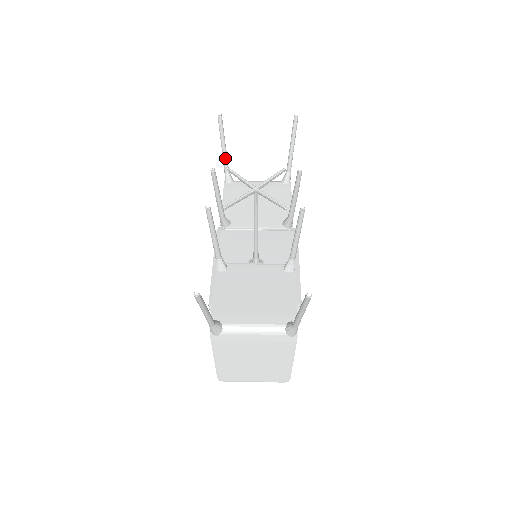
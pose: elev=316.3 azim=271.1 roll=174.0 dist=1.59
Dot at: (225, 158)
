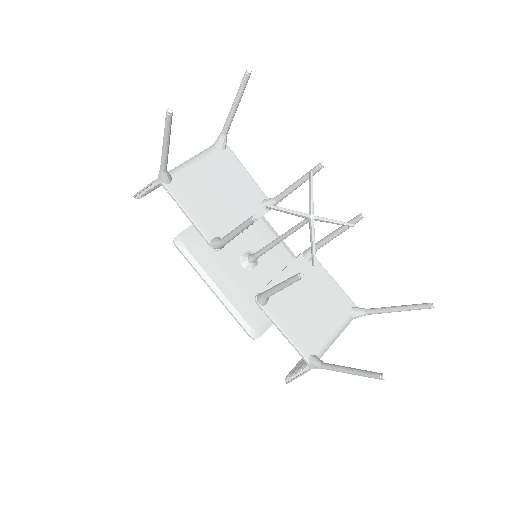
Dot at: (167, 158)
